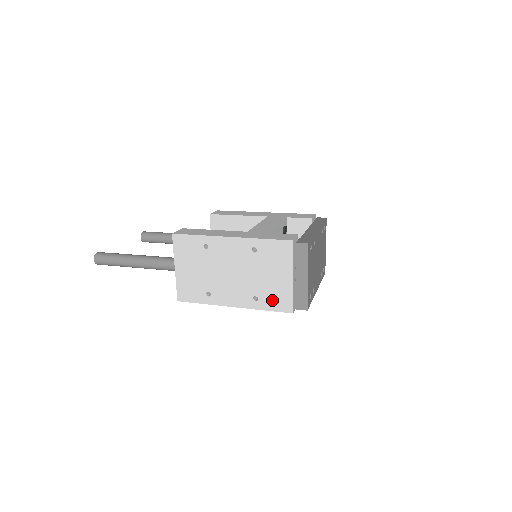
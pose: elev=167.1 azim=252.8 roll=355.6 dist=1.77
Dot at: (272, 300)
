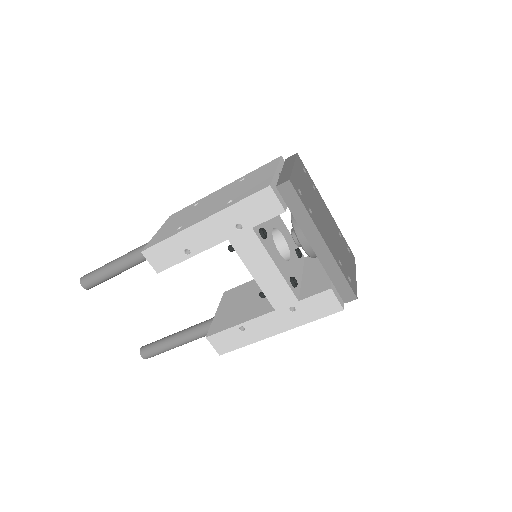
Dot at: (248, 192)
